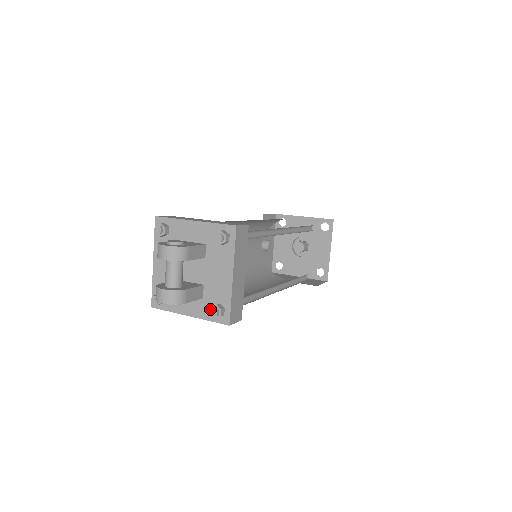
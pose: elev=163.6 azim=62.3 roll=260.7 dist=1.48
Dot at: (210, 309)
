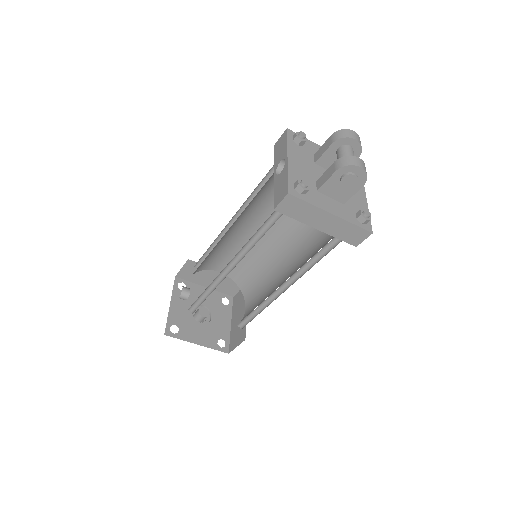
Dot at: (361, 211)
